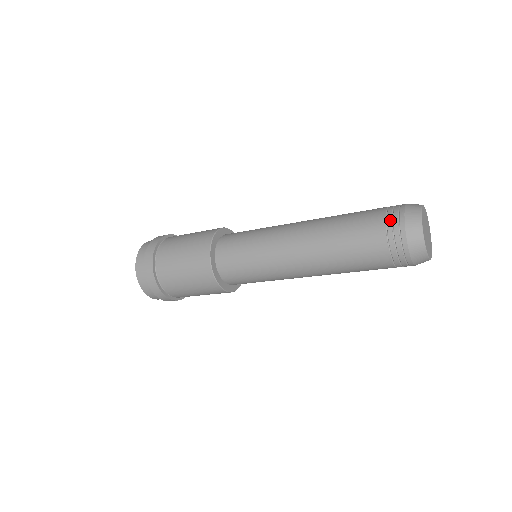
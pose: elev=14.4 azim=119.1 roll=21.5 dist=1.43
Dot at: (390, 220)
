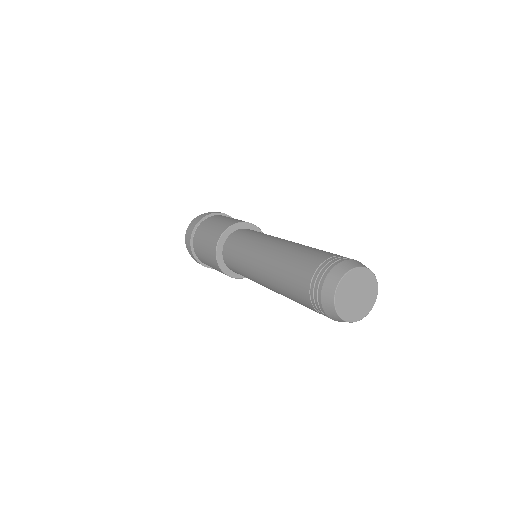
Dot at: (329, 260)
